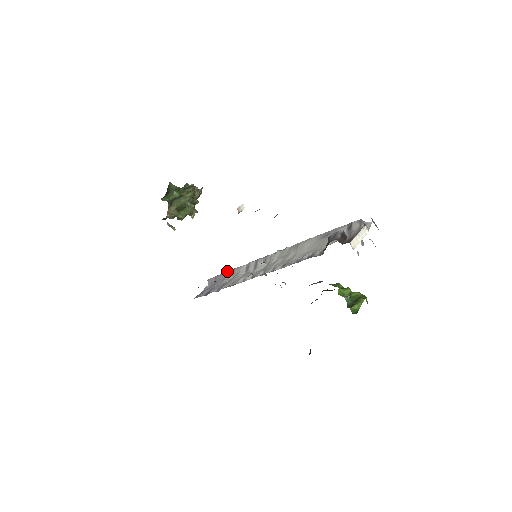
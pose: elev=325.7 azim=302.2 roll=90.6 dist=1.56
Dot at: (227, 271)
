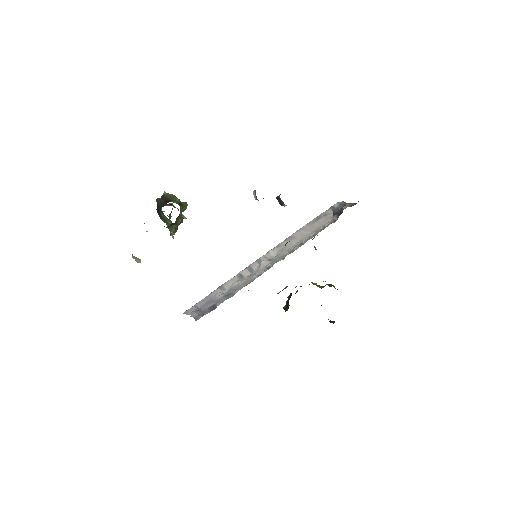
Dot at: (211, 292)
